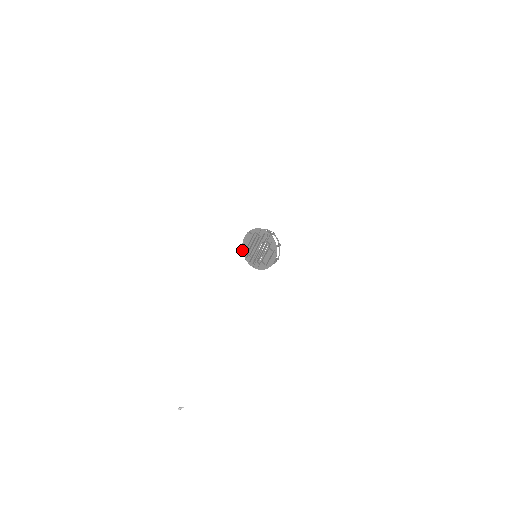
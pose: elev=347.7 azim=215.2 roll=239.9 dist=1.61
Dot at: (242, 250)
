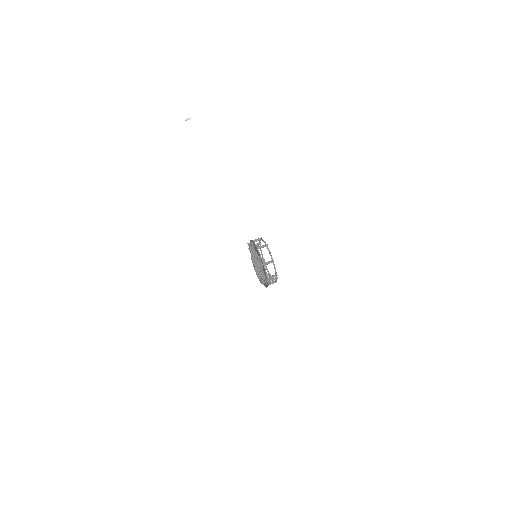
Dot at: (251, 240)
